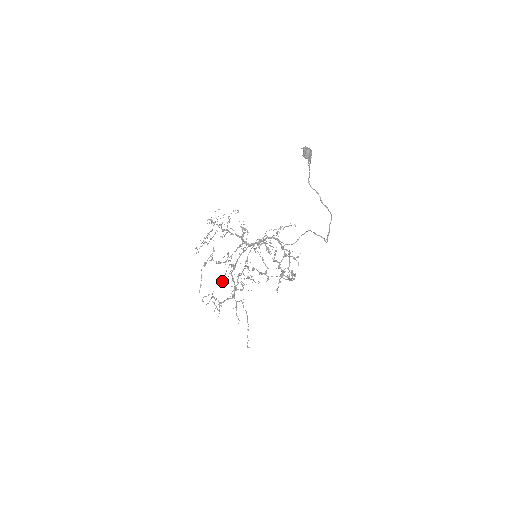
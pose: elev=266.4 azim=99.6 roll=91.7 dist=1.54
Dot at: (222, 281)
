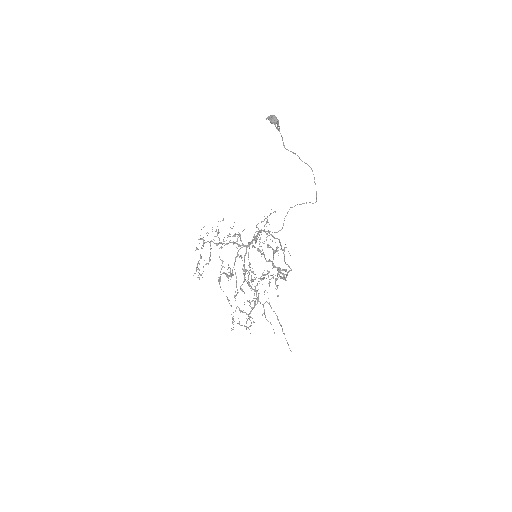
Dot at: (241, 290)
